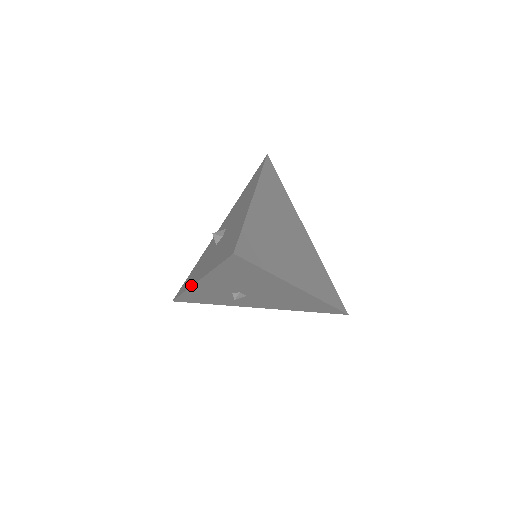
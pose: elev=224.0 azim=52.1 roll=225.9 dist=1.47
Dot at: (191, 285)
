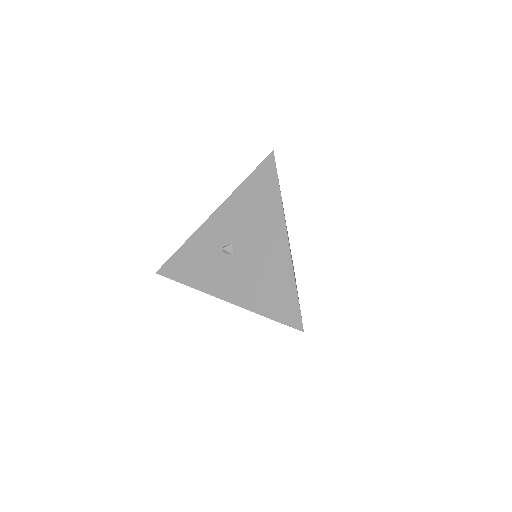
Dot at: (201, 227)
